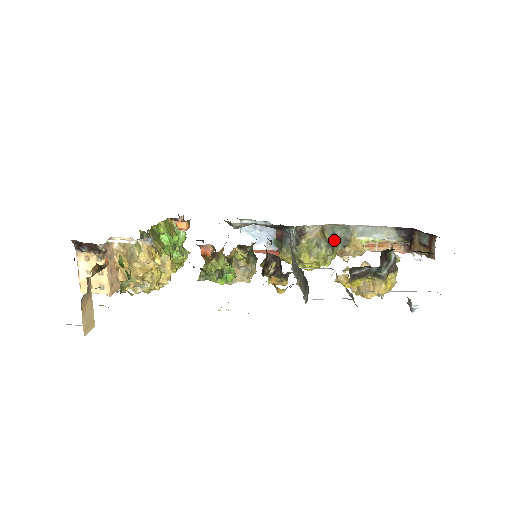
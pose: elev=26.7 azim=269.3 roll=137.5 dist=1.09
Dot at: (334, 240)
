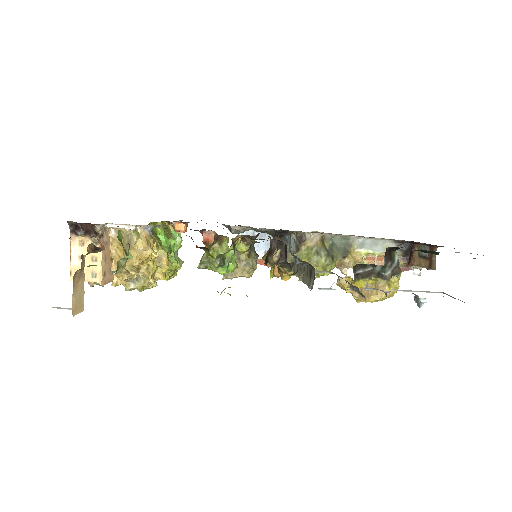
Dot at: (334, 250)
